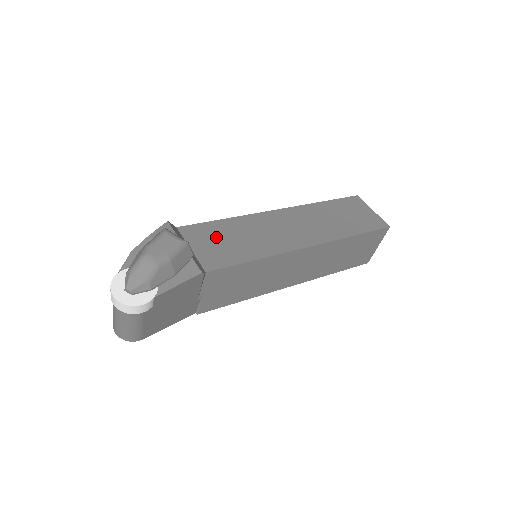
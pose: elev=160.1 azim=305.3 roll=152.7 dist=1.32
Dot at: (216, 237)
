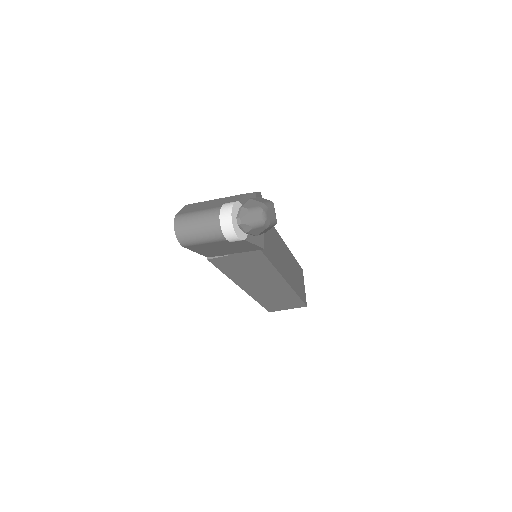
Dot at: occluded
